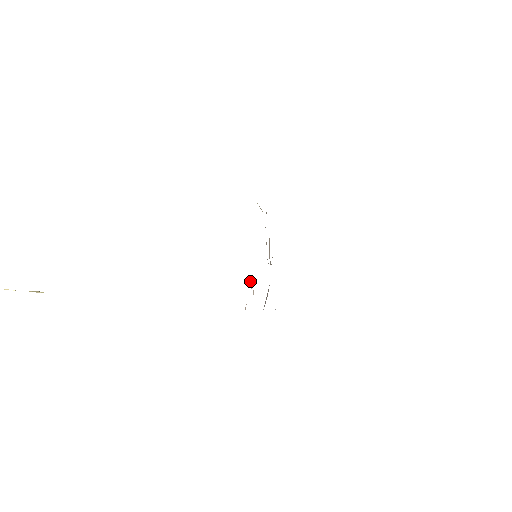
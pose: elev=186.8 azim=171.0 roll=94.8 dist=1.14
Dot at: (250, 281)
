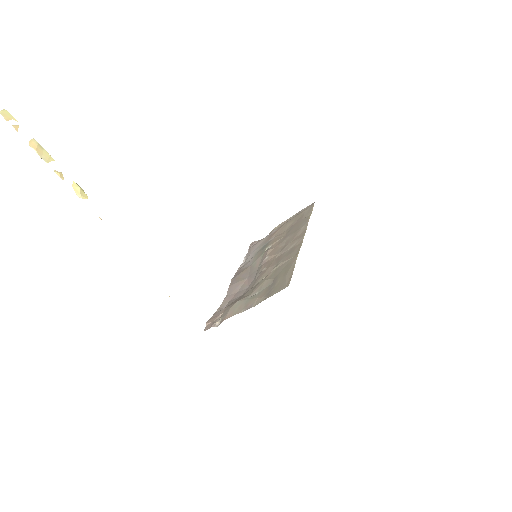
Dot at: (222, 320)
